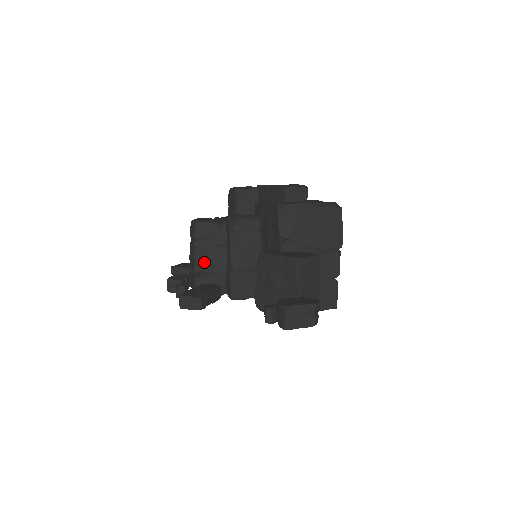
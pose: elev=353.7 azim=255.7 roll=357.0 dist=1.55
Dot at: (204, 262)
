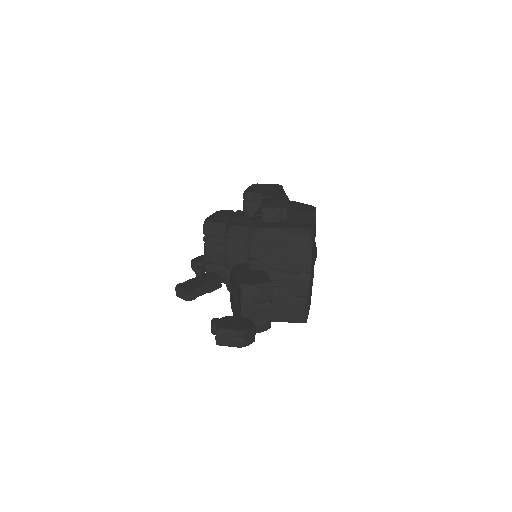
Dot at: (211, 255)
